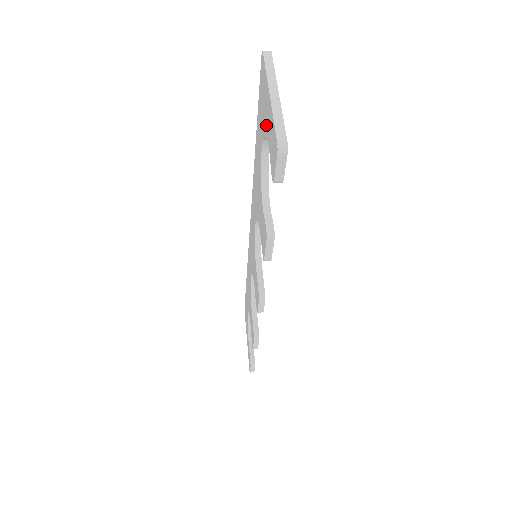
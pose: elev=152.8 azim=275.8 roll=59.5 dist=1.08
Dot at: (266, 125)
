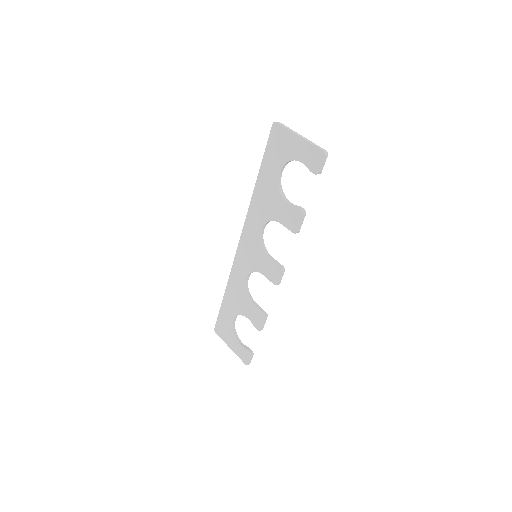
Dot at: (293, 154)
